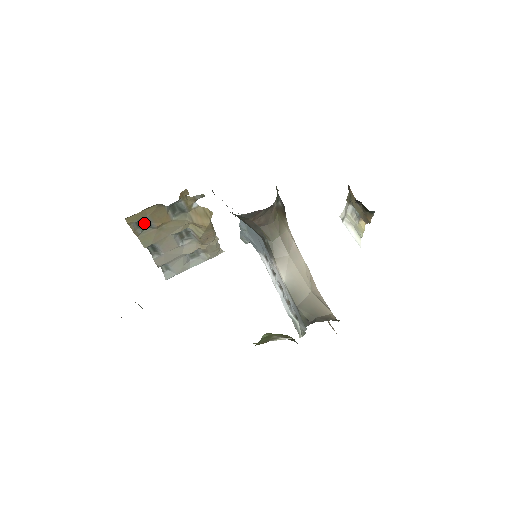
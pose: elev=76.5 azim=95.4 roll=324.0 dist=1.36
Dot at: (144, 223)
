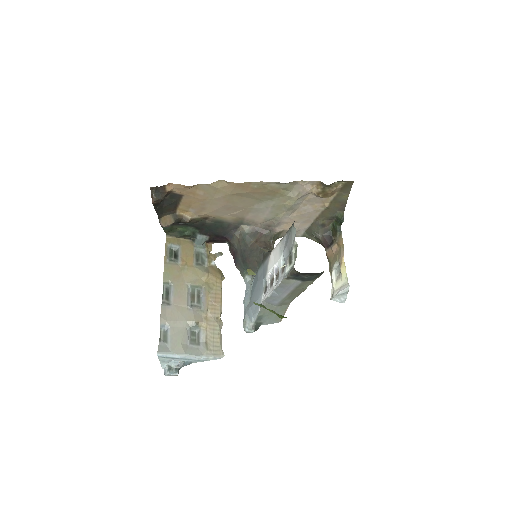
Dot at: (174, 256)
